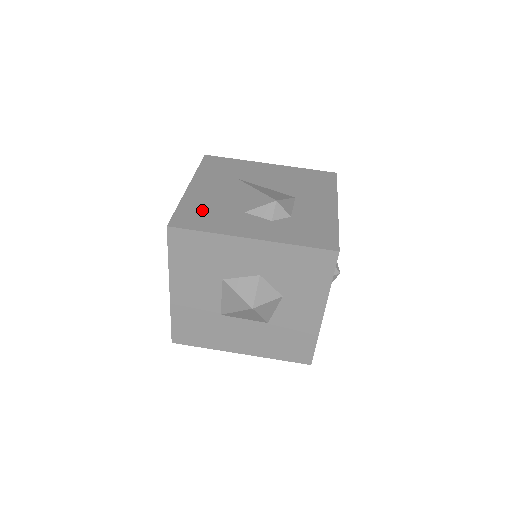
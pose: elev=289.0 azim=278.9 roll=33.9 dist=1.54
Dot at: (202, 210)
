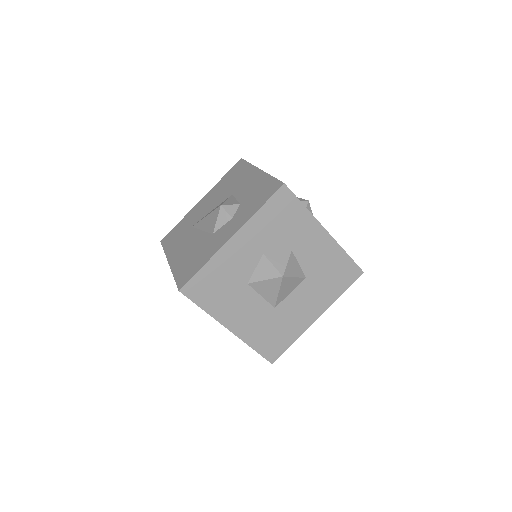
Dot at: (189, 262)
